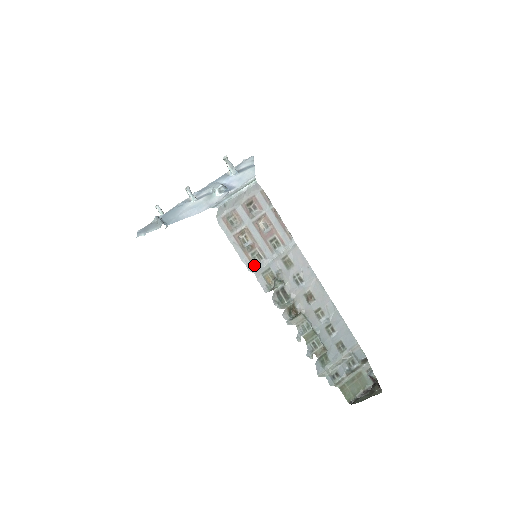
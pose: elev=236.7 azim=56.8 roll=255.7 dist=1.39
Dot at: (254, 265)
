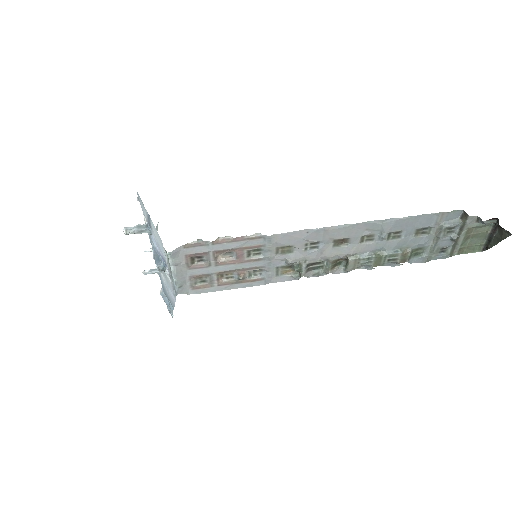
Dot at: (262, 279)
